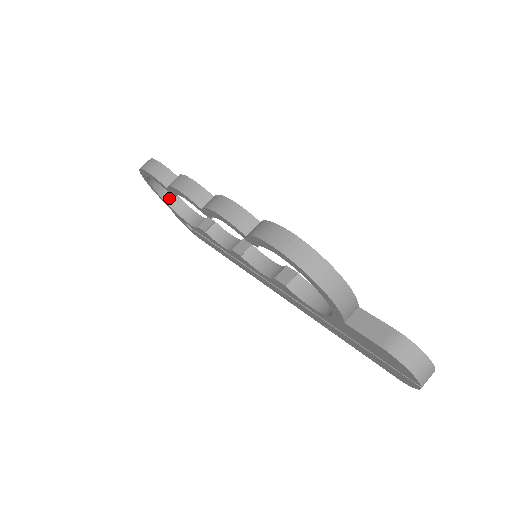
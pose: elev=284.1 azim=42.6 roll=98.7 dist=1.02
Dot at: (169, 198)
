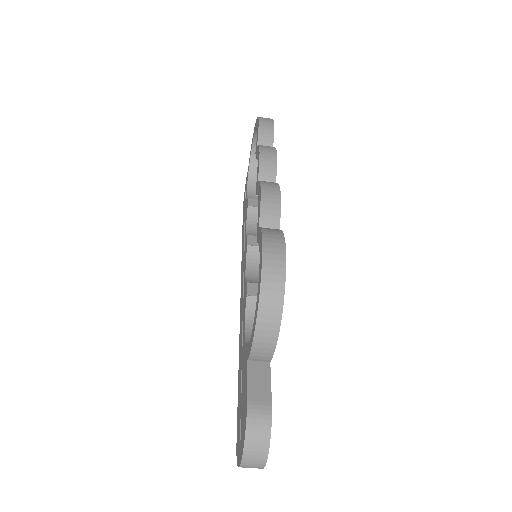
Dot at: (255, 160)
